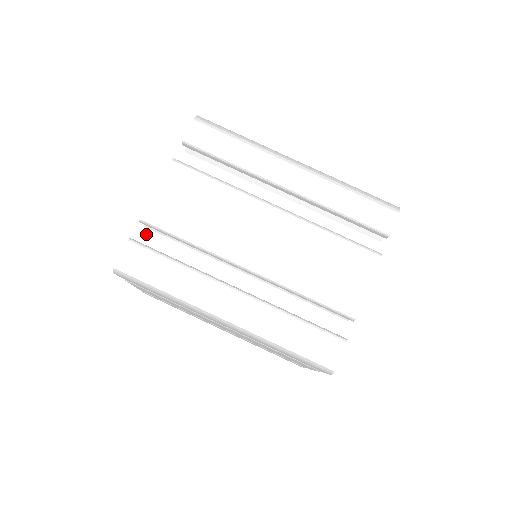
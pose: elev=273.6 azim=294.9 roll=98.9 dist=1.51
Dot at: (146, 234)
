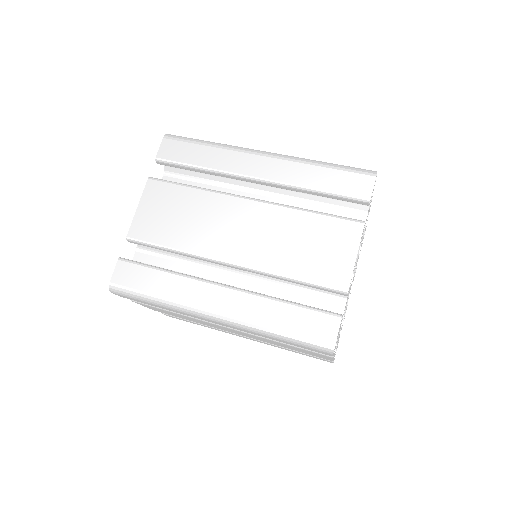
Dot at: (139, 253)
